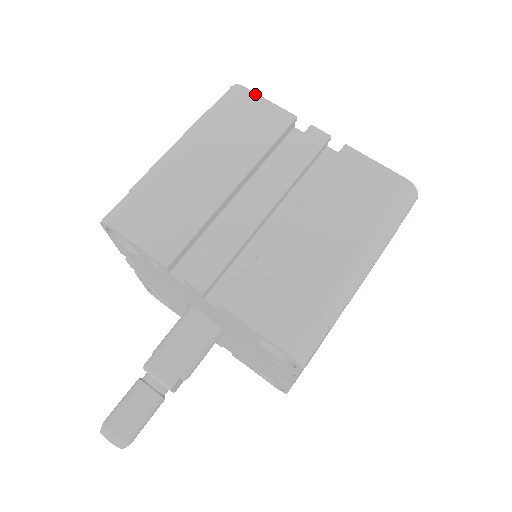
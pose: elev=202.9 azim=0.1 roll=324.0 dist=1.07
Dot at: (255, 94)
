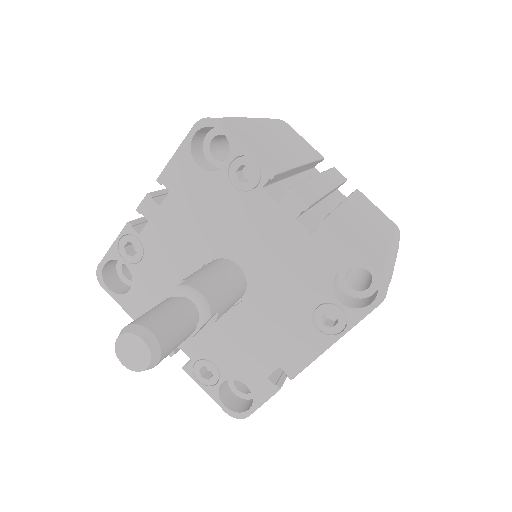
Dot at: (295, 131)
